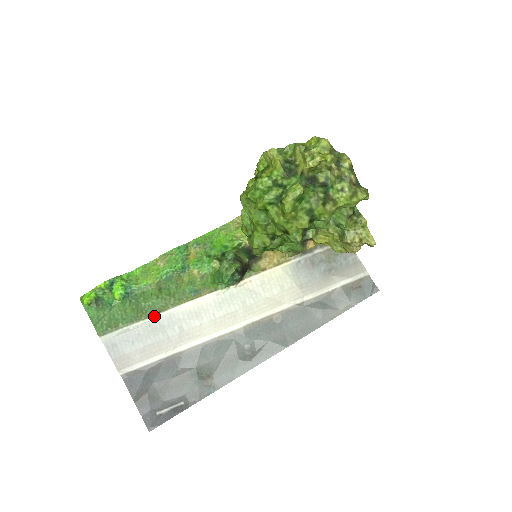
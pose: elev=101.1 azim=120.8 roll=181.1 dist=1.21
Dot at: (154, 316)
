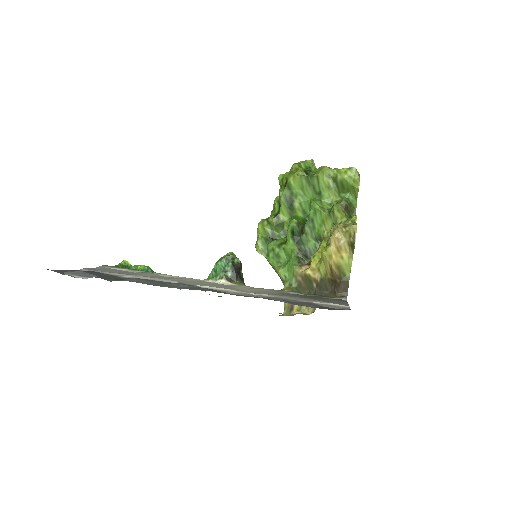
Dot at: (146, 272)
